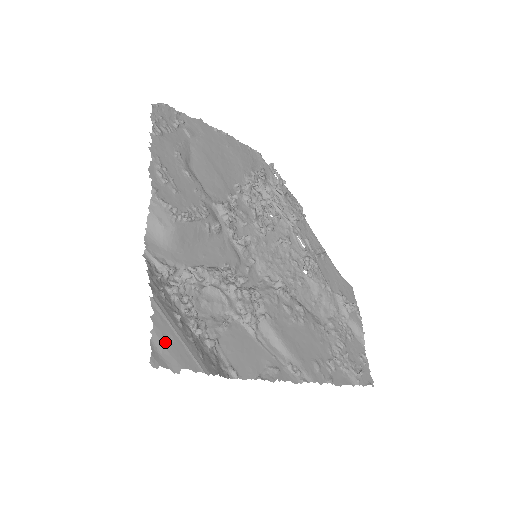
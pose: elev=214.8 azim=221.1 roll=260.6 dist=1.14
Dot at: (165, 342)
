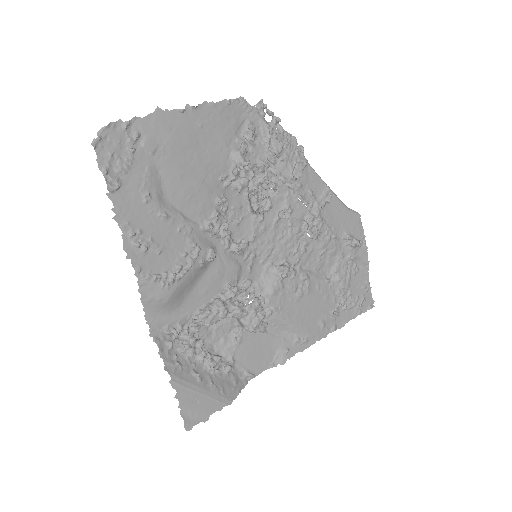
Dot at: (192, 406)
